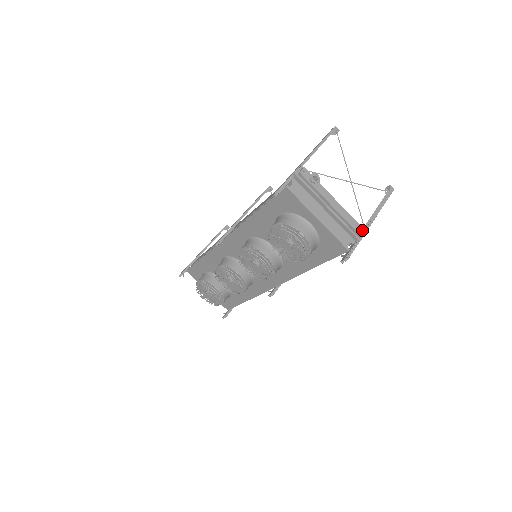
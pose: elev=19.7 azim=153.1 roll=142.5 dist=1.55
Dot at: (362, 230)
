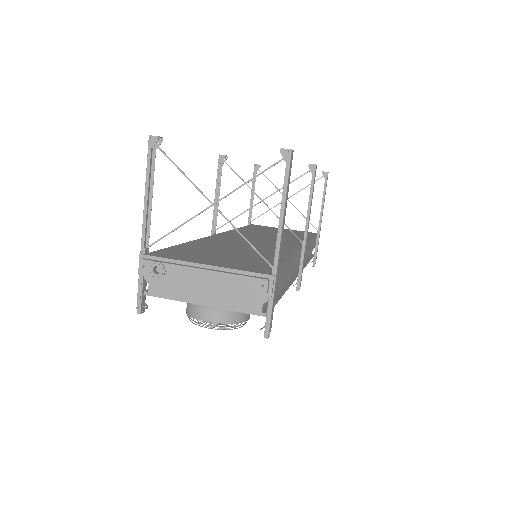
Dot at: (262, 283)
